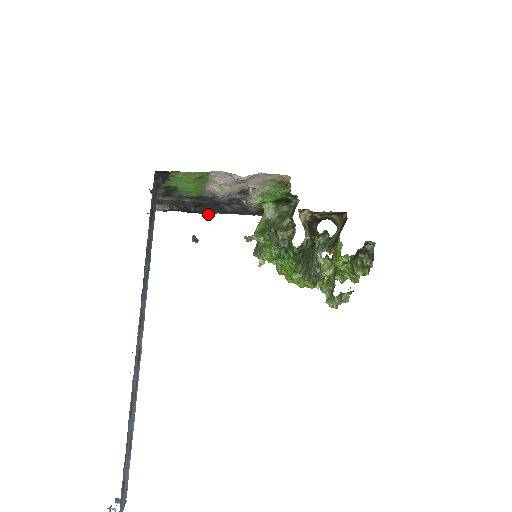
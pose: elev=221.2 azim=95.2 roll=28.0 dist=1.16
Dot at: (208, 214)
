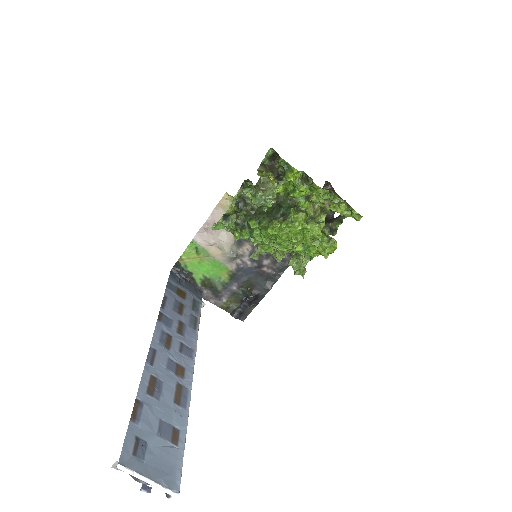
Dot at: (268, 291)
